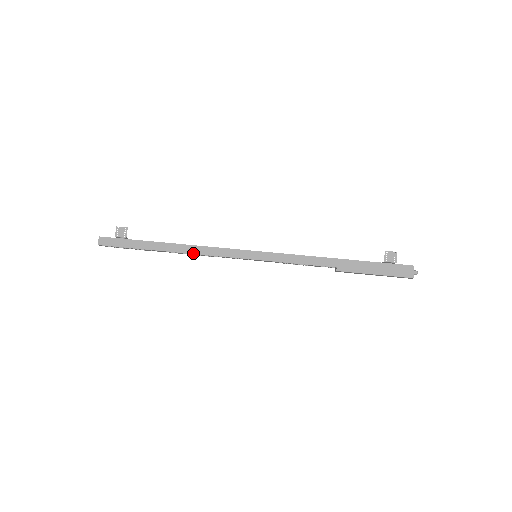
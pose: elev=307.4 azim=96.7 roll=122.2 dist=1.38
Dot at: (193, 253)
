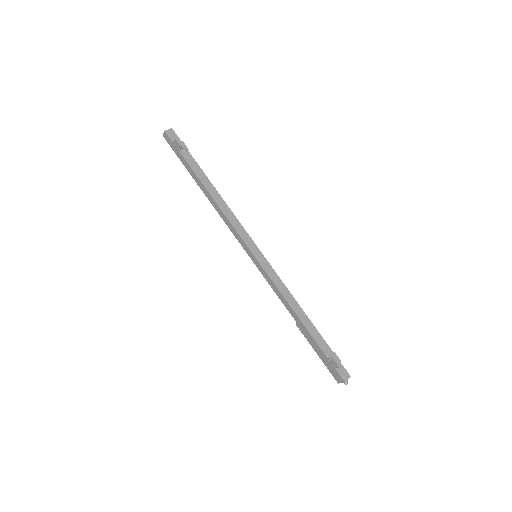
Dot at: (216, 210)
